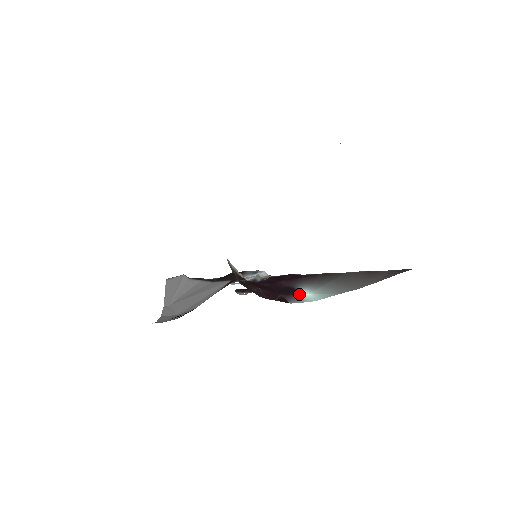
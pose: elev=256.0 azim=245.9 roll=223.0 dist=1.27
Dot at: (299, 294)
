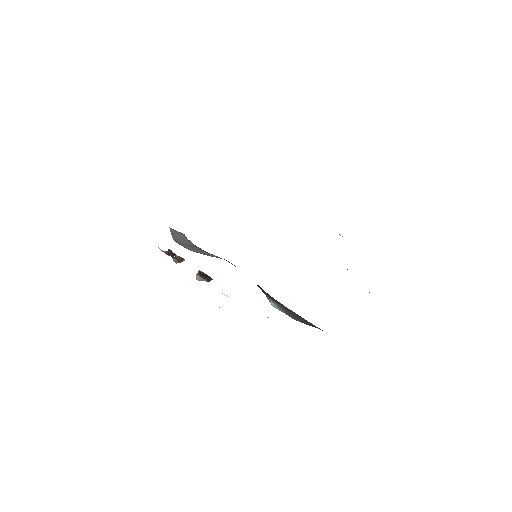
Dot at: (267, 296)
